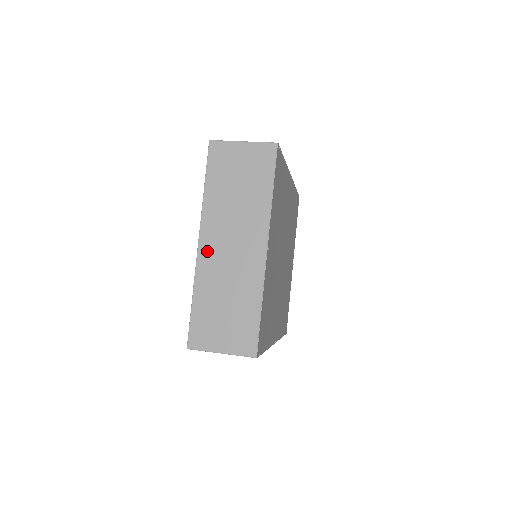
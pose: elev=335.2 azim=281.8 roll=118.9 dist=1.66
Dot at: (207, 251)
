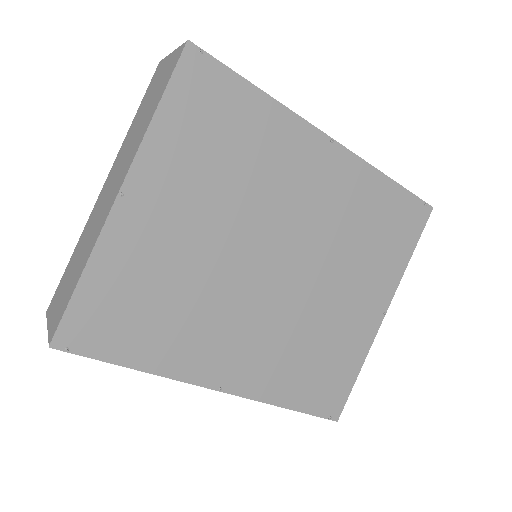
Dot at: (100, 196)
